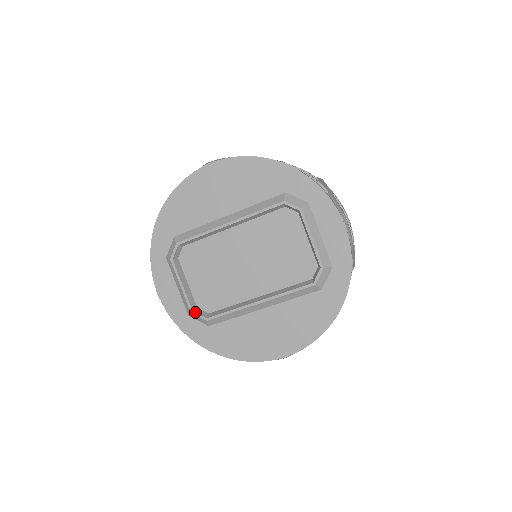
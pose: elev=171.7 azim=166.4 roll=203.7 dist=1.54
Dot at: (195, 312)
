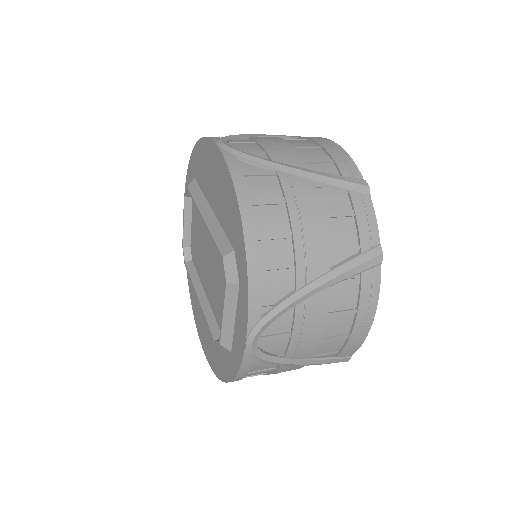
Dot at: (183, 249)
